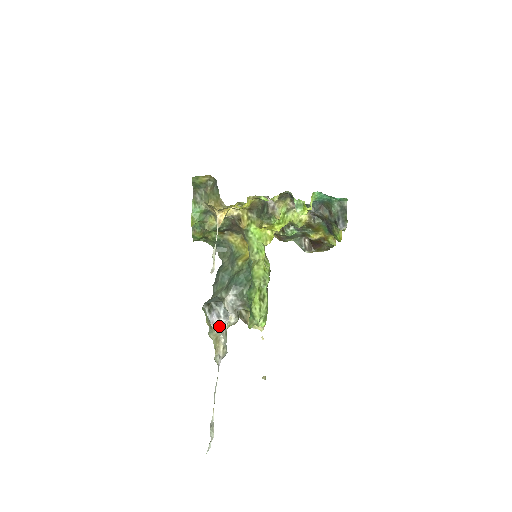
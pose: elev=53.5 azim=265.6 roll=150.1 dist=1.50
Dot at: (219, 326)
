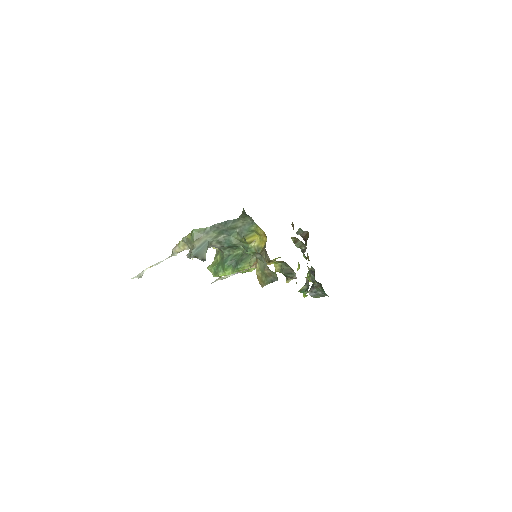
Dot at: occluded
